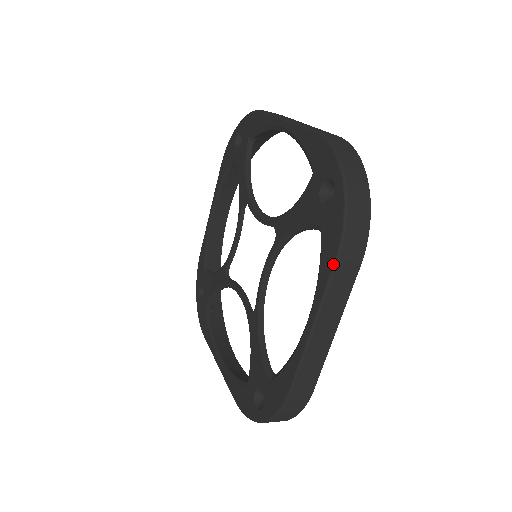
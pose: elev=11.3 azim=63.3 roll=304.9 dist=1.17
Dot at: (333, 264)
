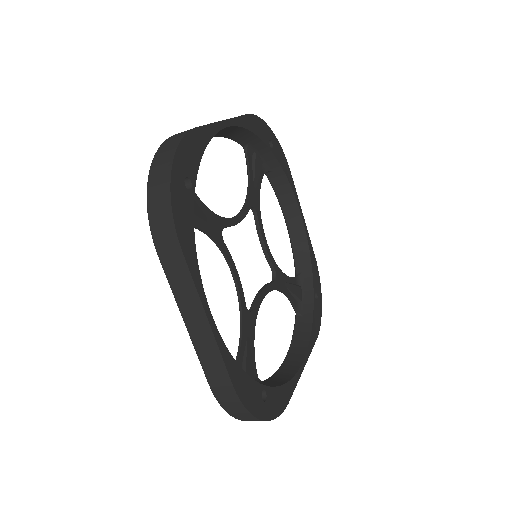
Dot at: (159, 258)
